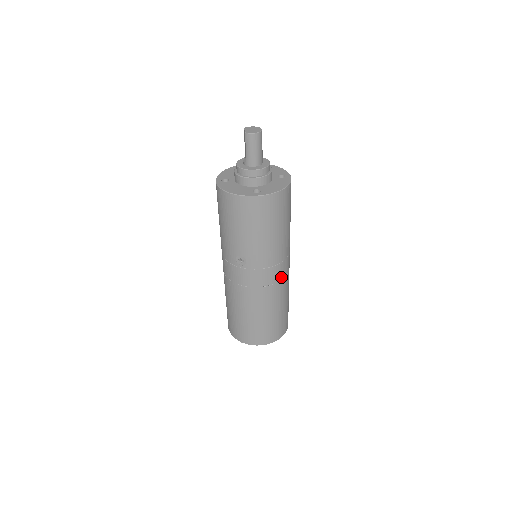
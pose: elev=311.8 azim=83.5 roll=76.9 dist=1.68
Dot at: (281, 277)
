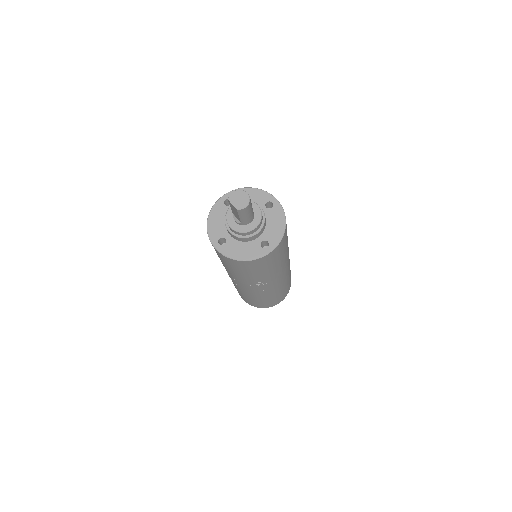
Dot at: (288, 264)
